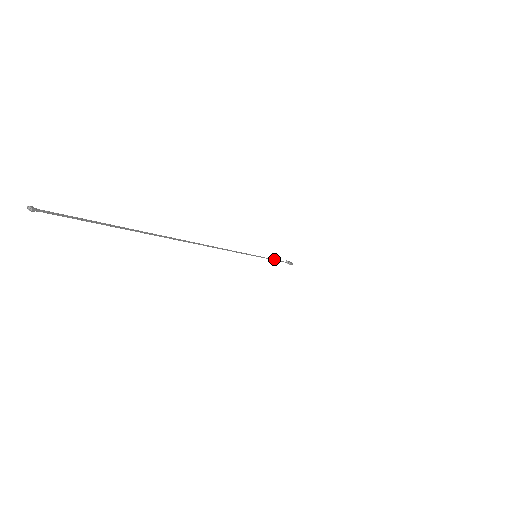
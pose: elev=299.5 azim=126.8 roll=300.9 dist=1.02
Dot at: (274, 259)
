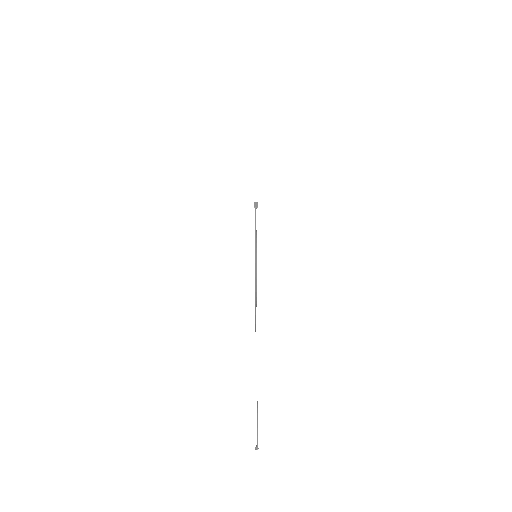
Dot at: (255, 229)
